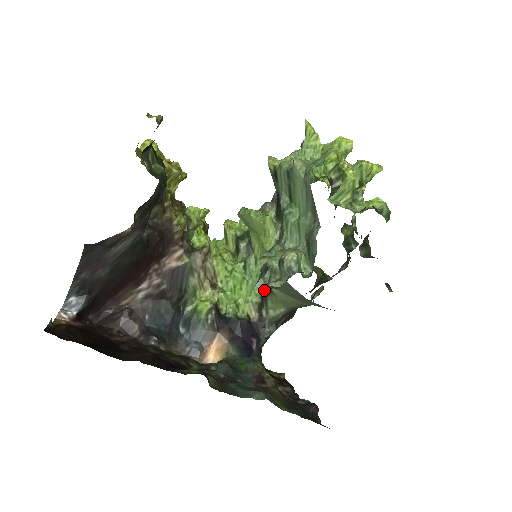
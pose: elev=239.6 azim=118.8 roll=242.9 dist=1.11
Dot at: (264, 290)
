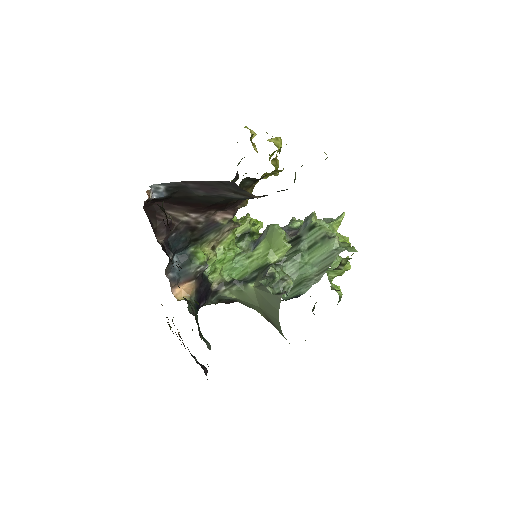
Dot at: (235, 276)
